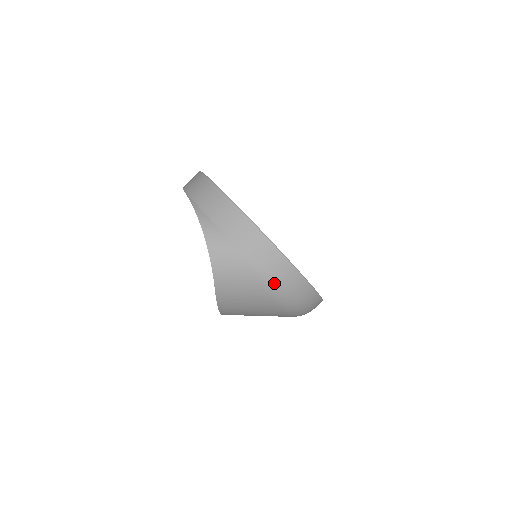
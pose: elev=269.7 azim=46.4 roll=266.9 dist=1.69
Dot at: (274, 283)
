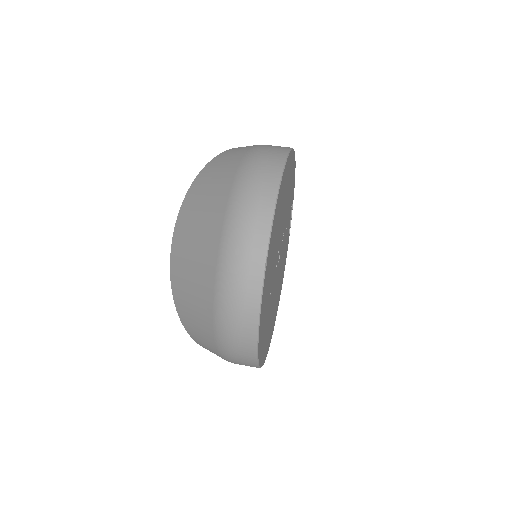
Dot at: (259, 151)
